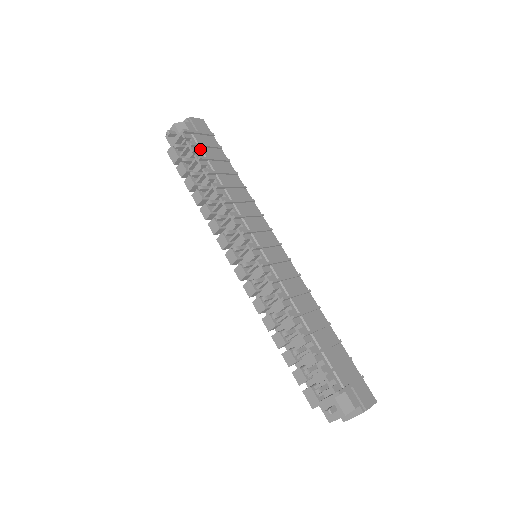
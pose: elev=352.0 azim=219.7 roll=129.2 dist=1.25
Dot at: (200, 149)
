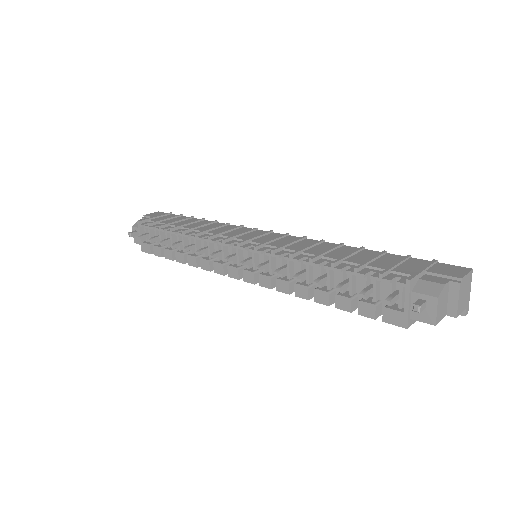
Dot at: (160, 224)
